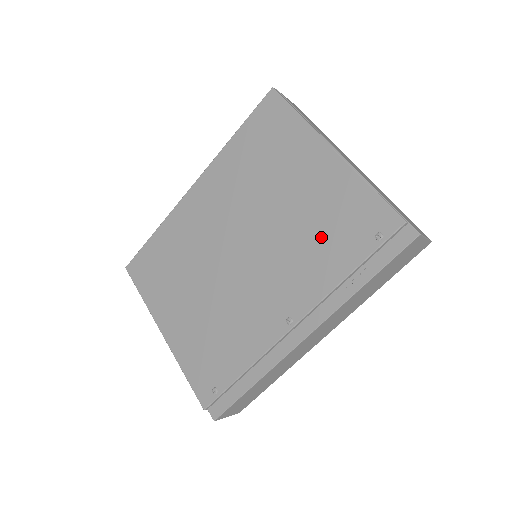
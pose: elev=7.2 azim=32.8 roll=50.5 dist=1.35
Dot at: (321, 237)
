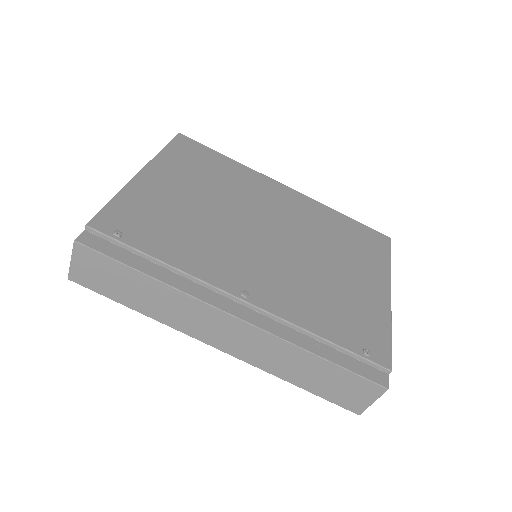
Dot at: (330, 303)
